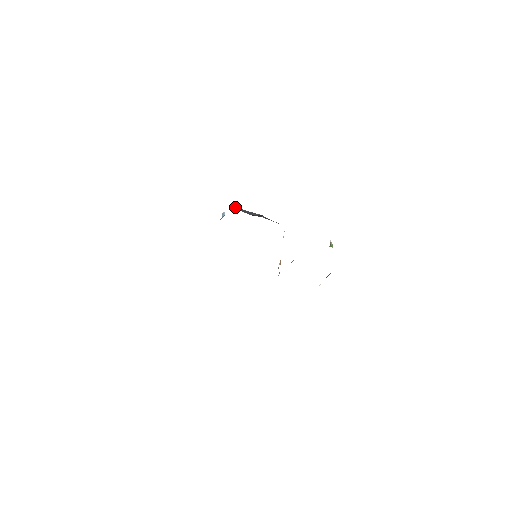
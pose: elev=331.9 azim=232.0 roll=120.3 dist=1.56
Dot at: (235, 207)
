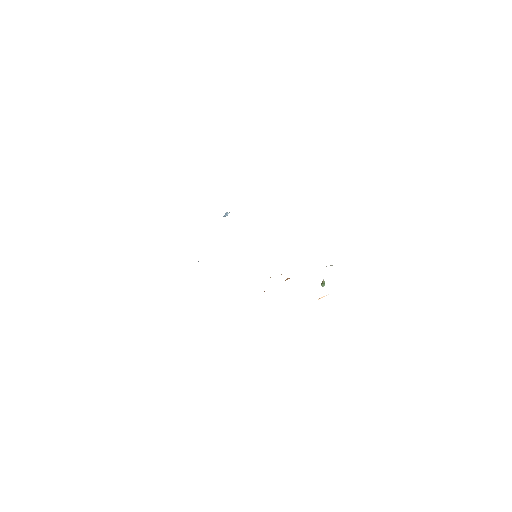
Dot at: occluded
